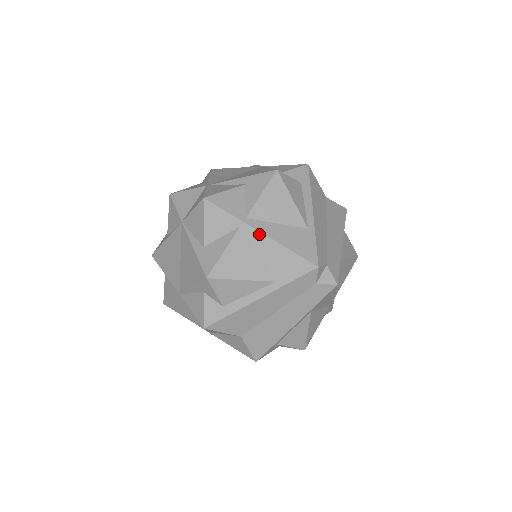
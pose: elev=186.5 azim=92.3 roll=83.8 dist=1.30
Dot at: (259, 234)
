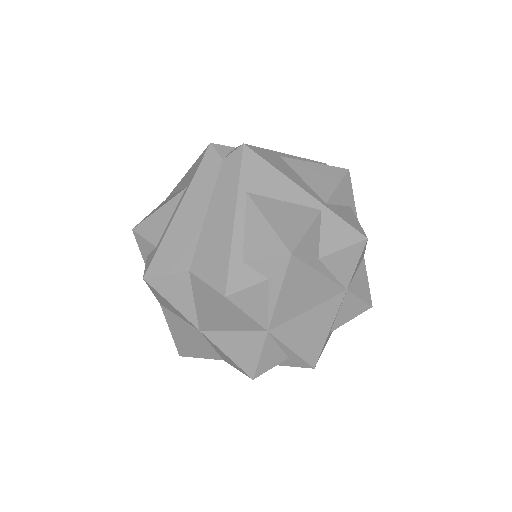
Dot at: (179, 183)
